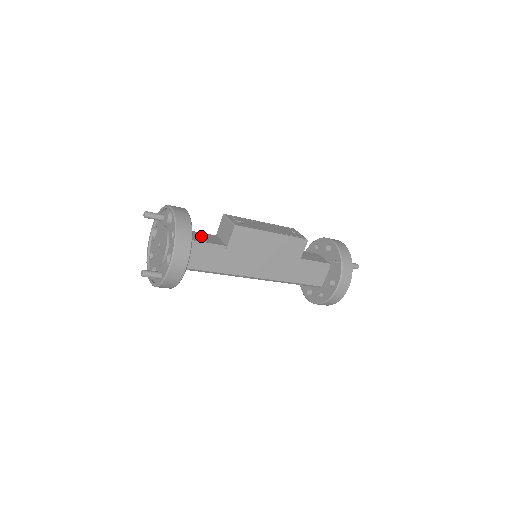
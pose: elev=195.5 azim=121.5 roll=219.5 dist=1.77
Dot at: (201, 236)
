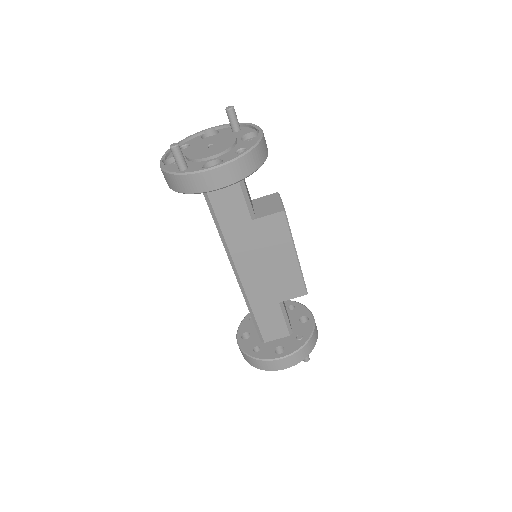
Dot at: occluded
